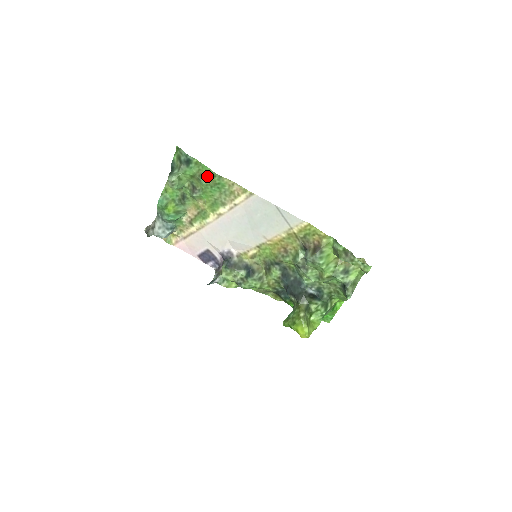
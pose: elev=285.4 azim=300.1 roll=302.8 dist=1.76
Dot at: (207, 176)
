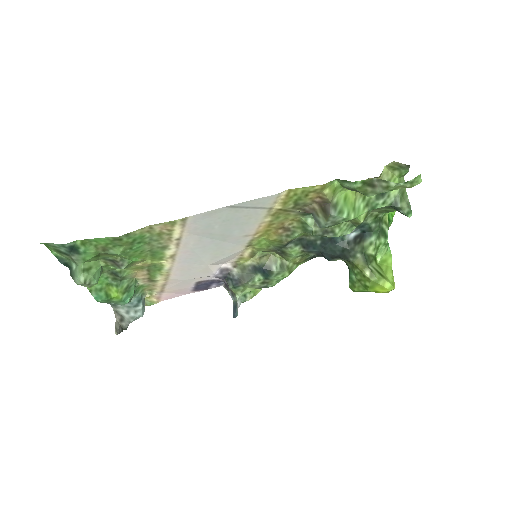
Dot at: (112, 245)
